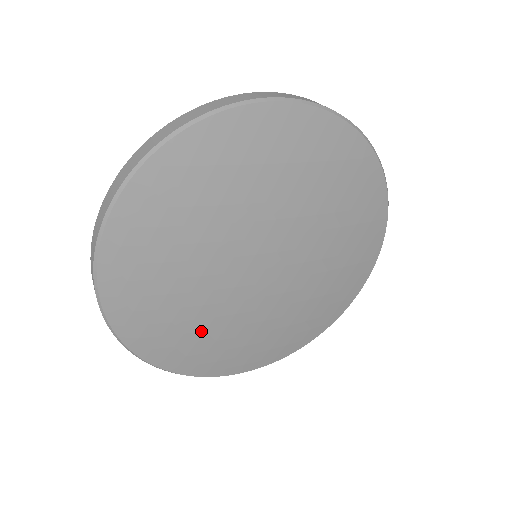
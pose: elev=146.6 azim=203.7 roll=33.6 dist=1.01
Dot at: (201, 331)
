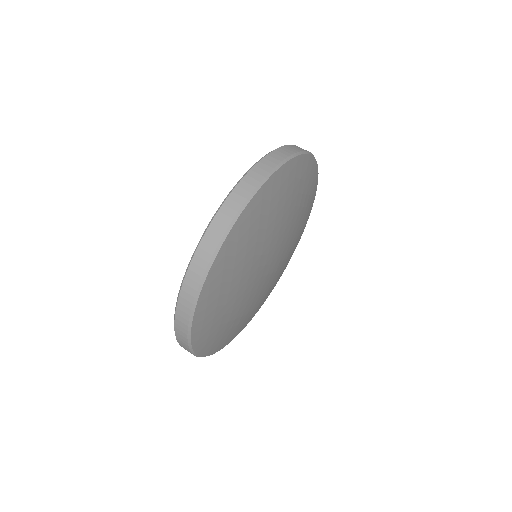
Dot at: (245, 315)
